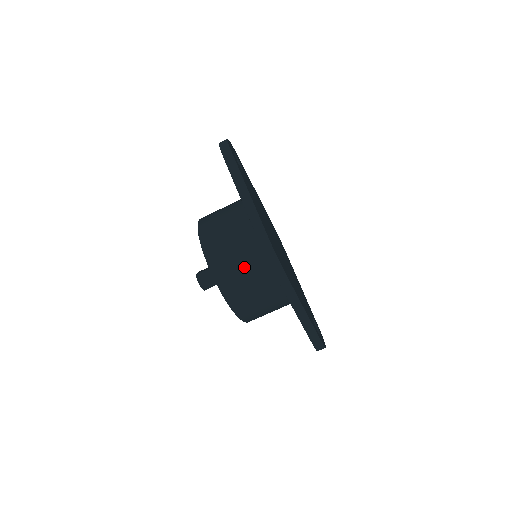
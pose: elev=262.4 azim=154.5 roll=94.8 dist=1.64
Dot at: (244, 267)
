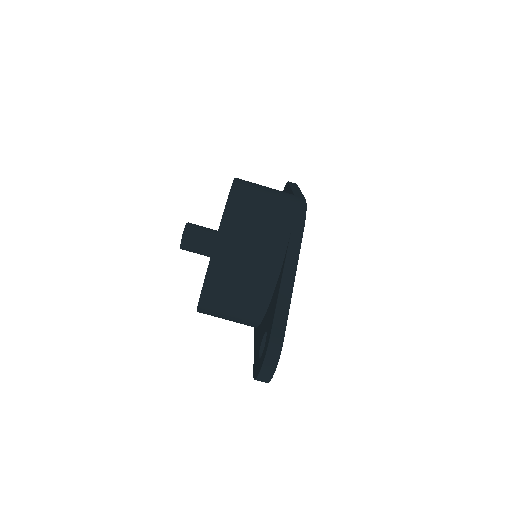
Dot at: (269, 196)
